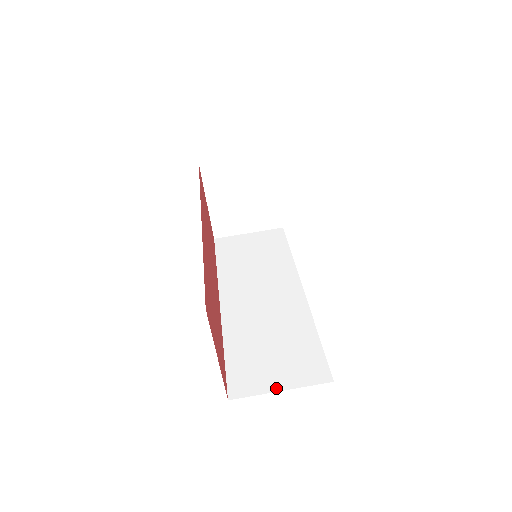
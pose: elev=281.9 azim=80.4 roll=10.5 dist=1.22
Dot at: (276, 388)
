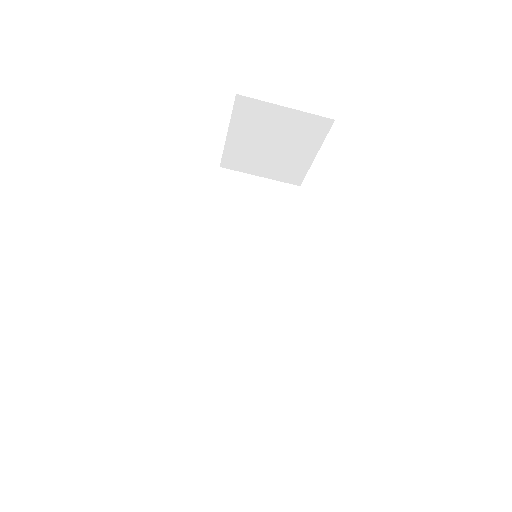
Dot at: (220, 411)
